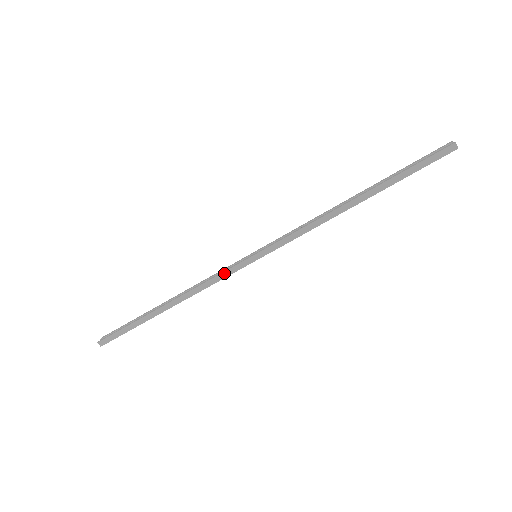
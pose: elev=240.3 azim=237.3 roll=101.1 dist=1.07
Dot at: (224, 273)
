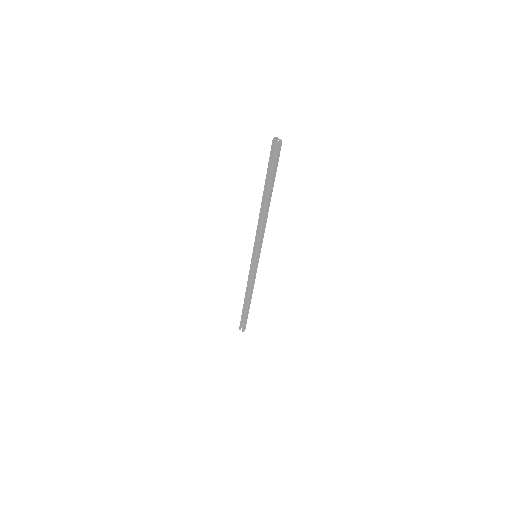
Dot at: (255, 274)
